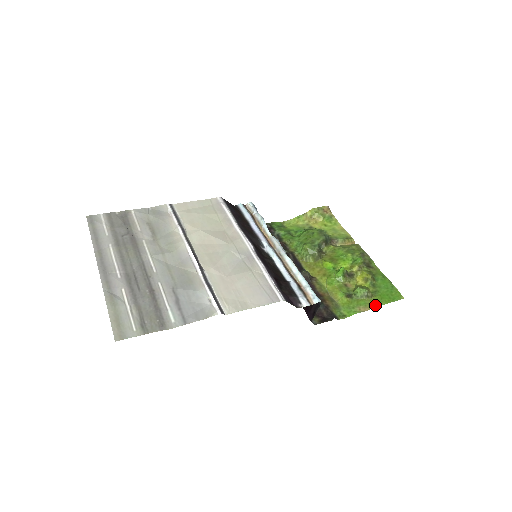
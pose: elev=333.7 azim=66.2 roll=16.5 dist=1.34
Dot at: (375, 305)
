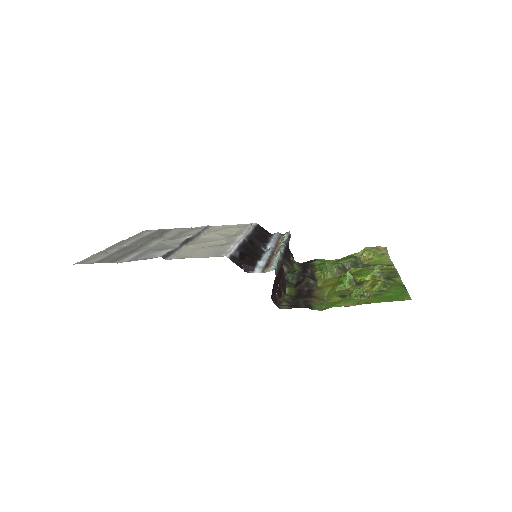
Dot at: (366, 302)
